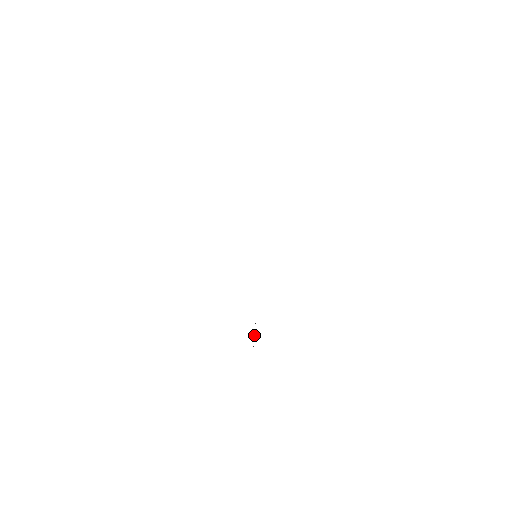
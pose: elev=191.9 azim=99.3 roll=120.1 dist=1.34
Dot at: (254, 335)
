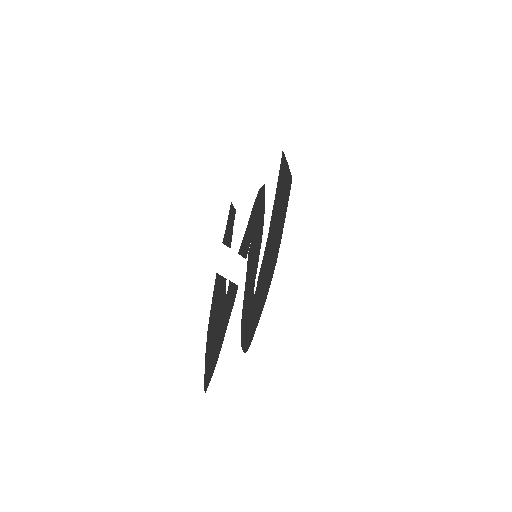
Dot at: (225, 306)
